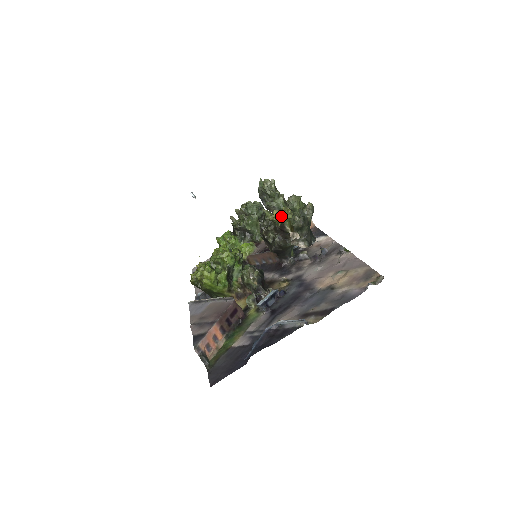
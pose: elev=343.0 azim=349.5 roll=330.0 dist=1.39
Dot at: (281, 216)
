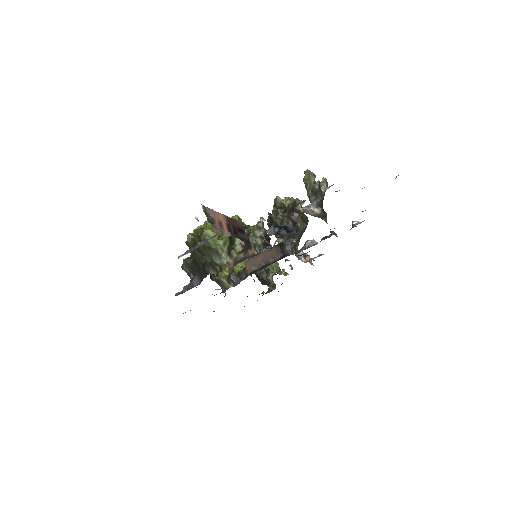
Dot at: (293, 199)
